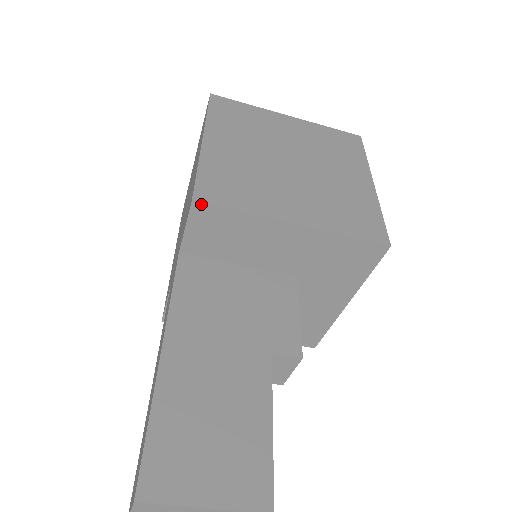
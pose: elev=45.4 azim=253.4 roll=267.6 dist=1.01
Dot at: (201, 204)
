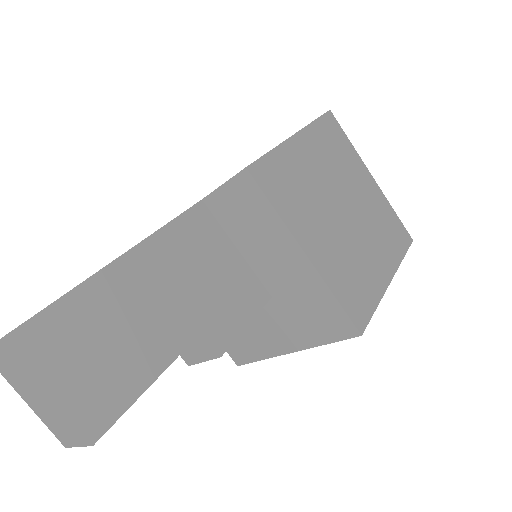
Dot at: (250, 176)
